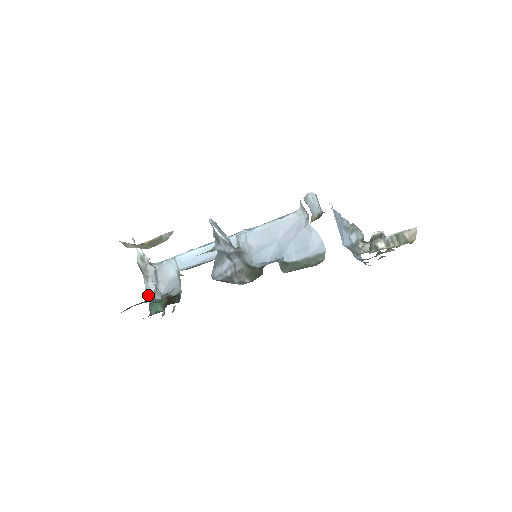
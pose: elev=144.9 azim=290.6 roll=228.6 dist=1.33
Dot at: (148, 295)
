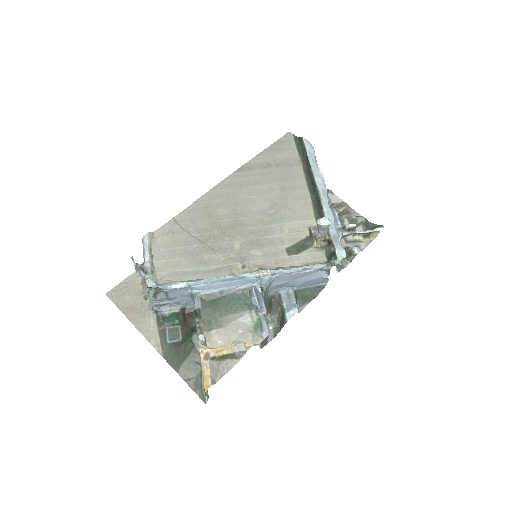
Dot at: (153, 303)
